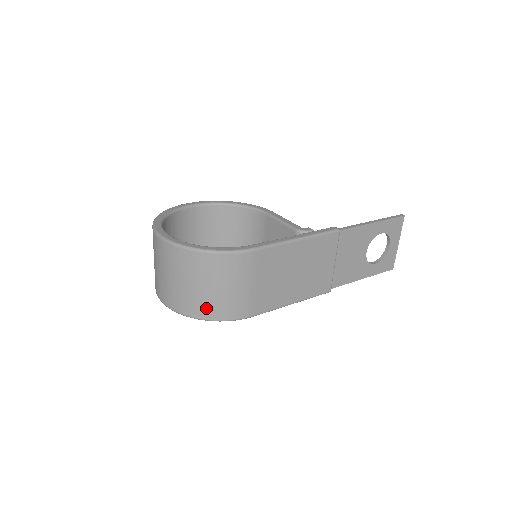
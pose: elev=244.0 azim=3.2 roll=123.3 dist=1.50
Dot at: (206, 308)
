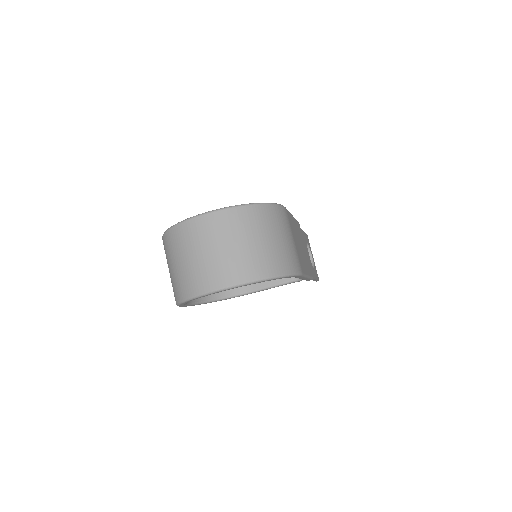
Dot at: (276, 262)
